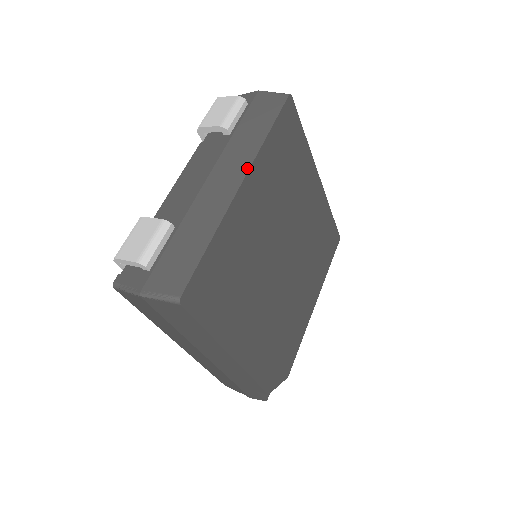
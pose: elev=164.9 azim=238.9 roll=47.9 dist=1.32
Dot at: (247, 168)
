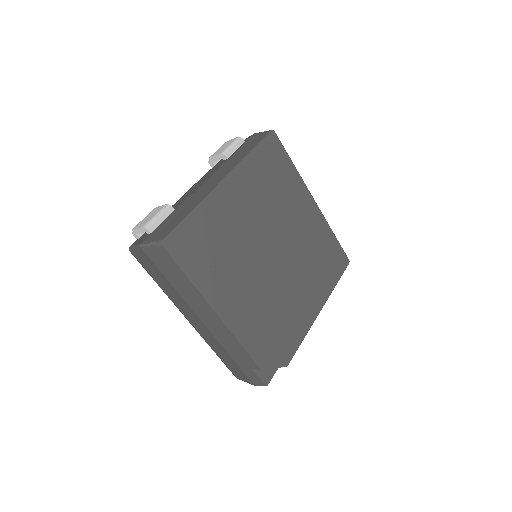
Dot at: (230, 171)
